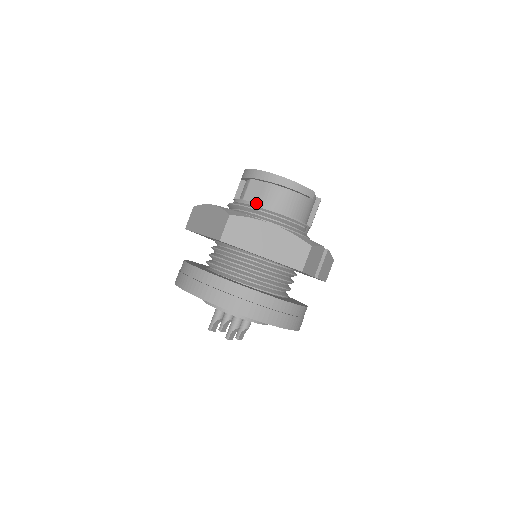
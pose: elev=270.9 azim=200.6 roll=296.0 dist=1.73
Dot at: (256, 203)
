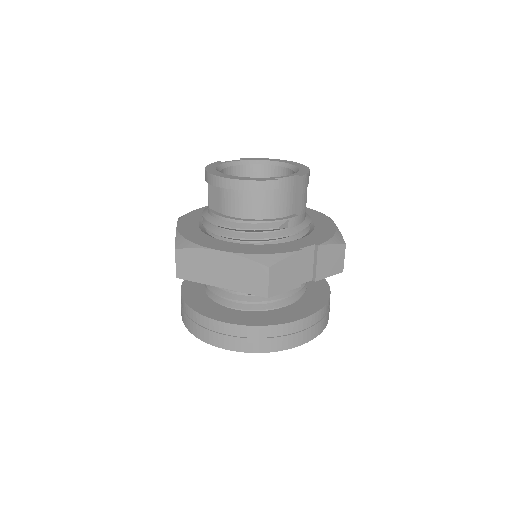
Dot at: (215, 214)
